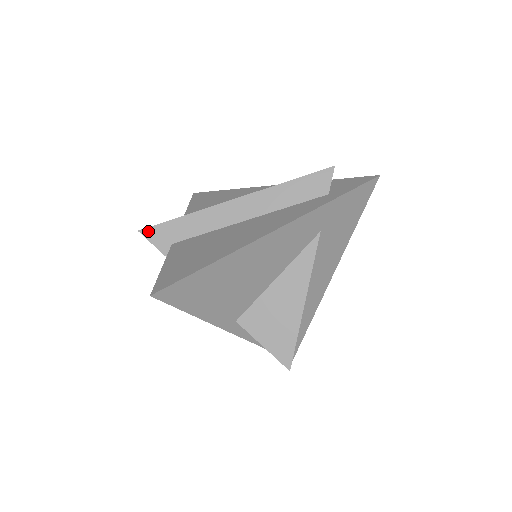
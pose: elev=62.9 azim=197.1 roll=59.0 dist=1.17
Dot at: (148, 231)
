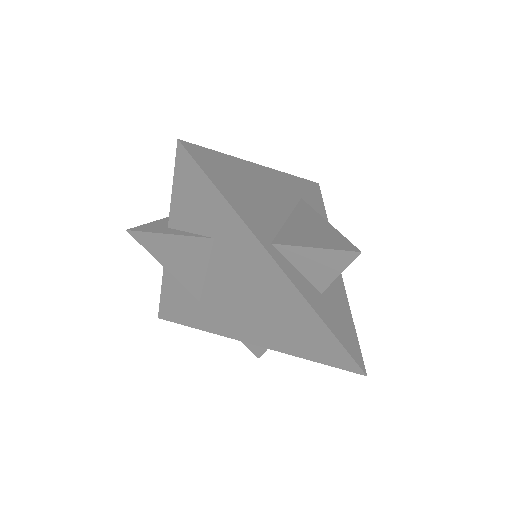
Dot at: (137, 228)
